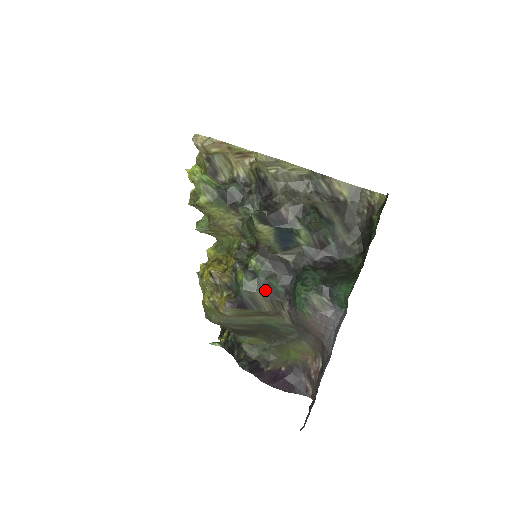
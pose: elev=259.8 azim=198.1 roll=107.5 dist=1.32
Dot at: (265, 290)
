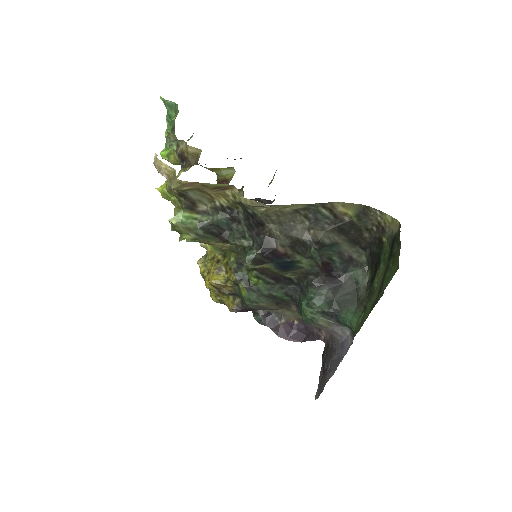
Dot at: (270, 300)
